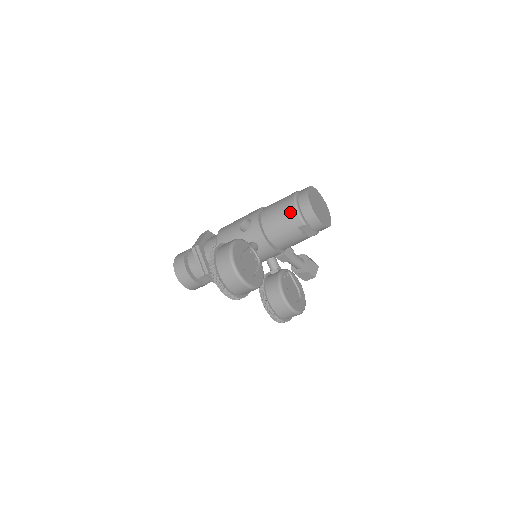
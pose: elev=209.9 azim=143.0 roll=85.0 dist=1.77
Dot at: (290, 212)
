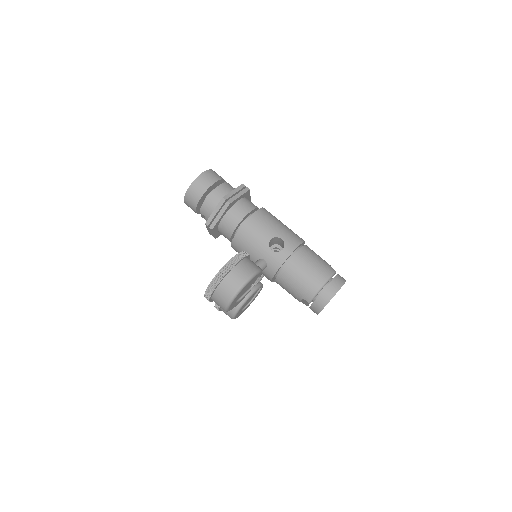
Dot at: (312, 286)
